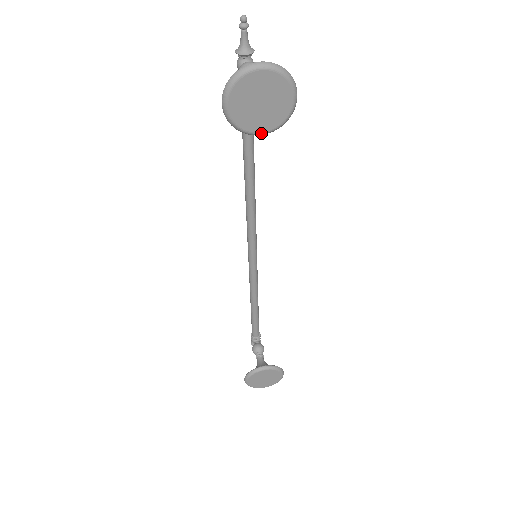
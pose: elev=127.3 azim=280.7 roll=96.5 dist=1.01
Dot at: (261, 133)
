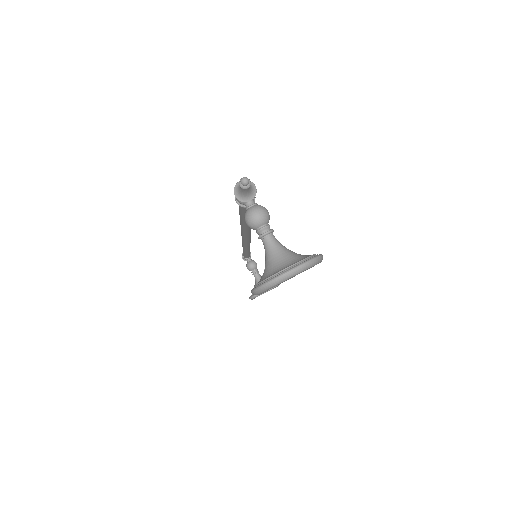
Dot at: occluded
